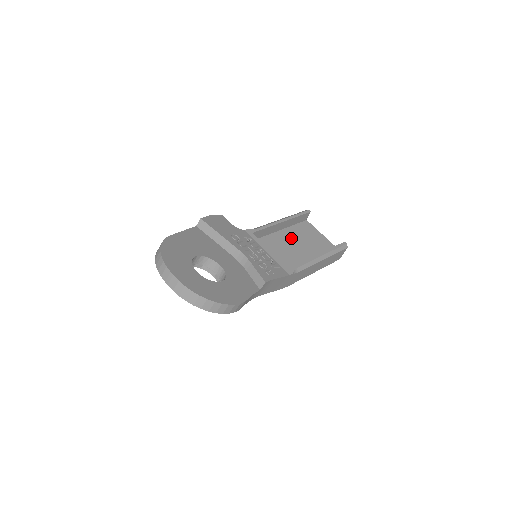
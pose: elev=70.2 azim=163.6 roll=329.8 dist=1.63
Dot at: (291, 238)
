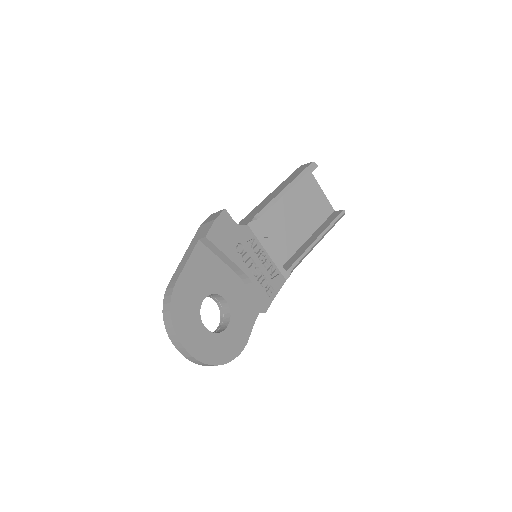
Dot at: (291, 207)
